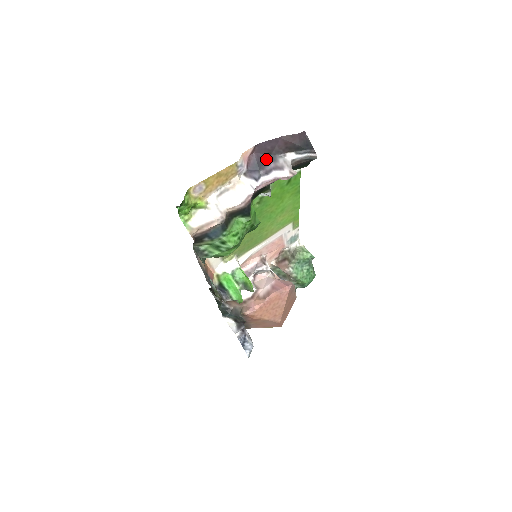
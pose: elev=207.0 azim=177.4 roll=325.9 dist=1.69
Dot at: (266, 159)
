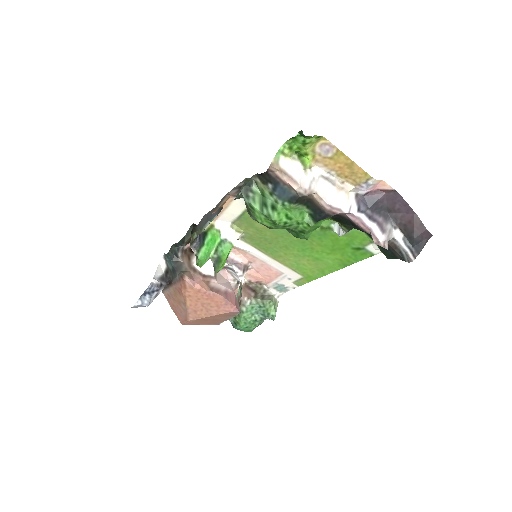
Dot at: (383, 210)
